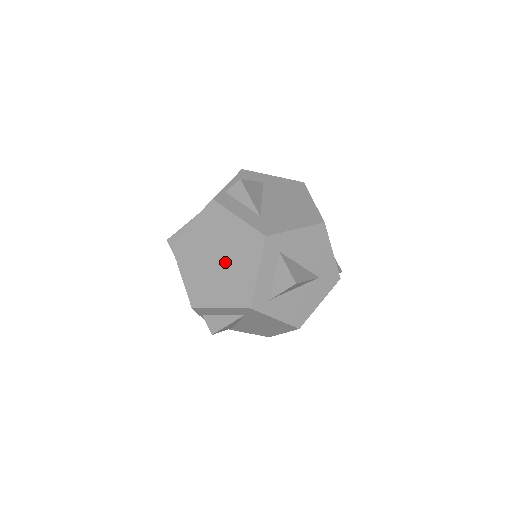
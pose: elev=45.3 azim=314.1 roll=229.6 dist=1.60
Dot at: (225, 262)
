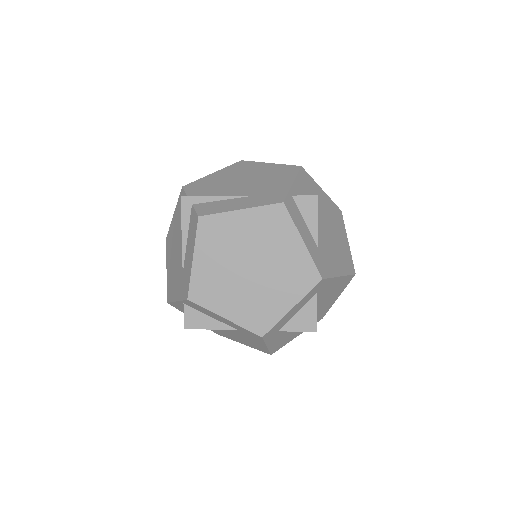
Dot at: (260, 276)
